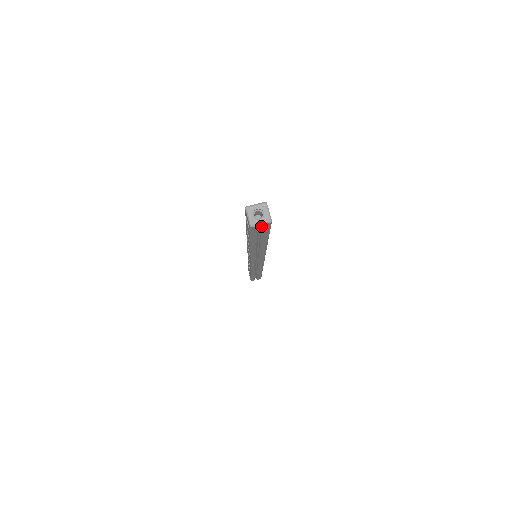
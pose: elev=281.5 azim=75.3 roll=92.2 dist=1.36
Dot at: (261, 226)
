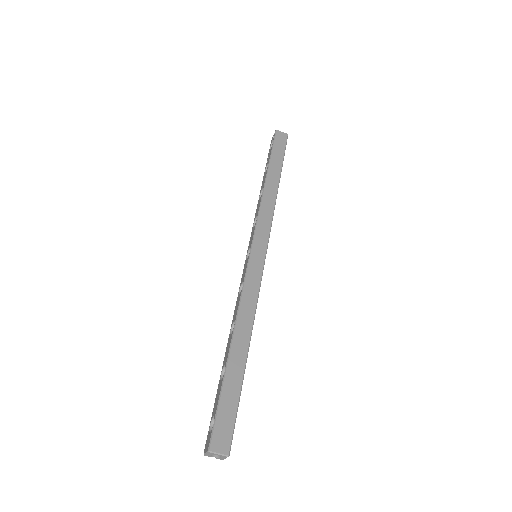
Dot at: occluded
